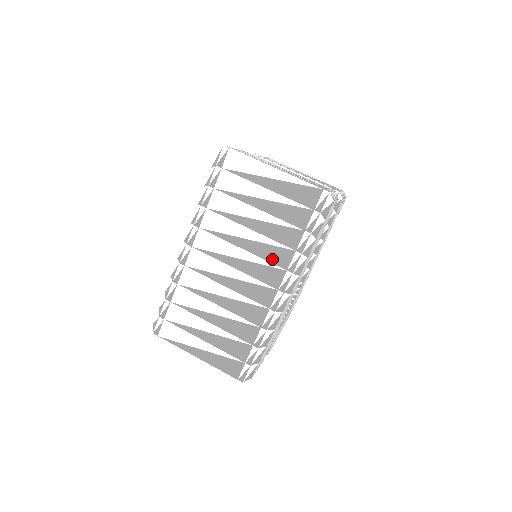
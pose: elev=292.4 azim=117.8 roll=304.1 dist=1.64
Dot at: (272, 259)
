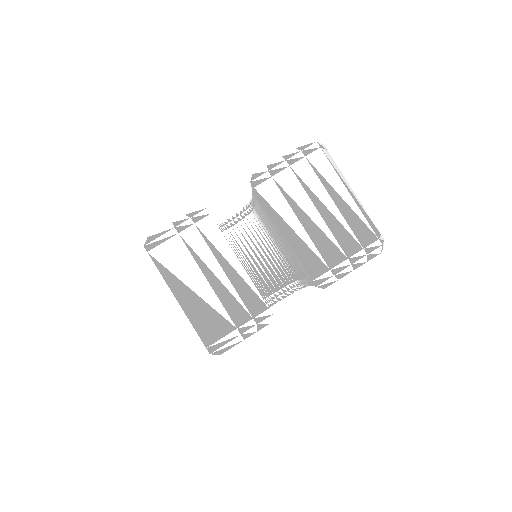
Dot at: occluded
